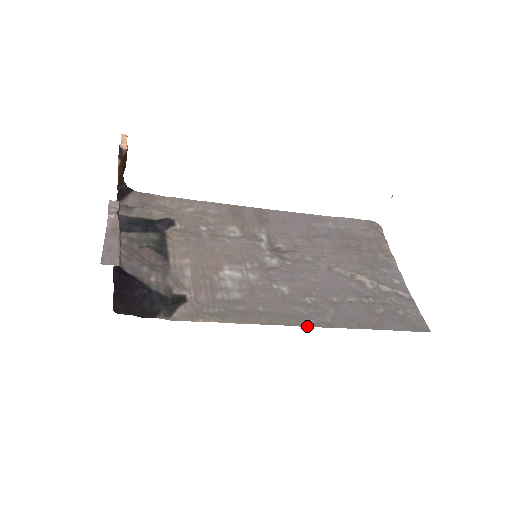
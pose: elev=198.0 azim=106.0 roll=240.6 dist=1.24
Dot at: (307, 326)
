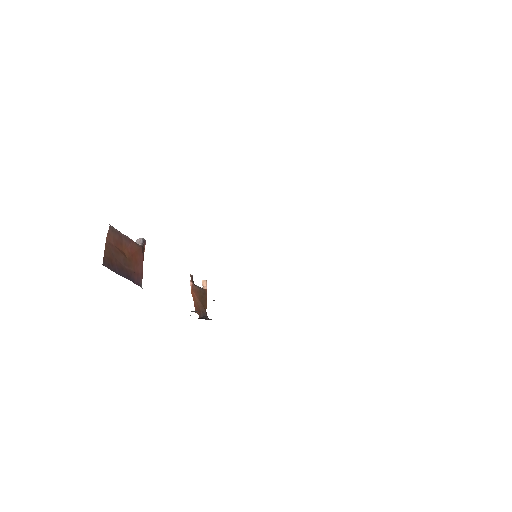
Dot at: occluded
